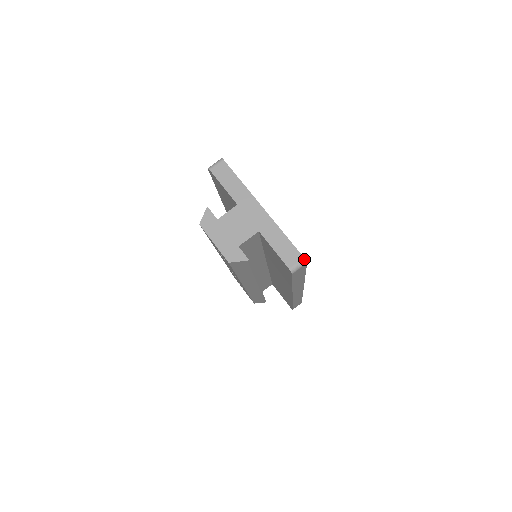
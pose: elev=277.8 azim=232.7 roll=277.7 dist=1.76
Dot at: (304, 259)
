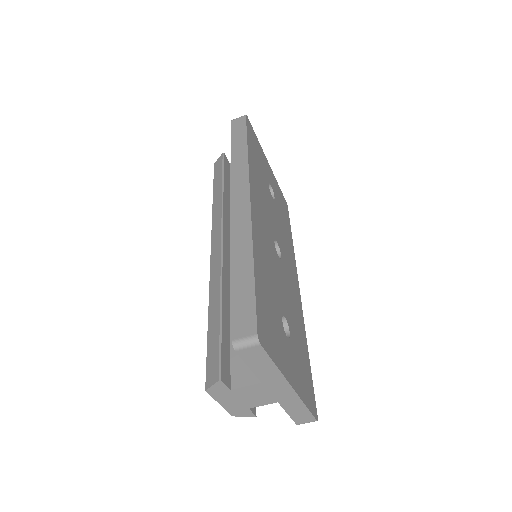
Dot at: occluded
